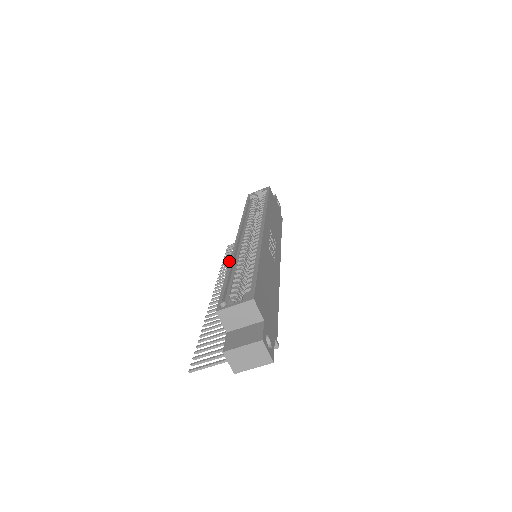
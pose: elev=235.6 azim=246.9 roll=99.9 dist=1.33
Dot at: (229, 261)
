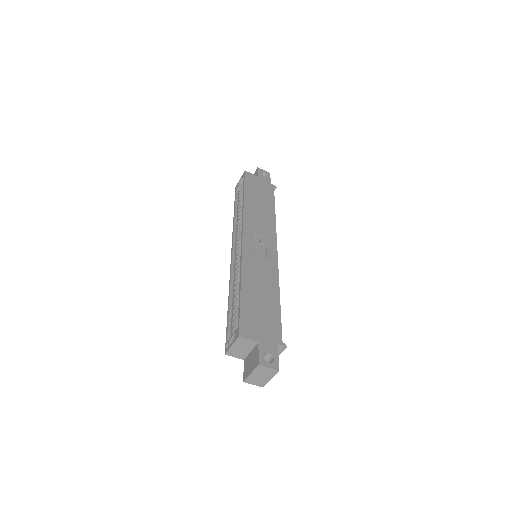
Dot at: occluded
